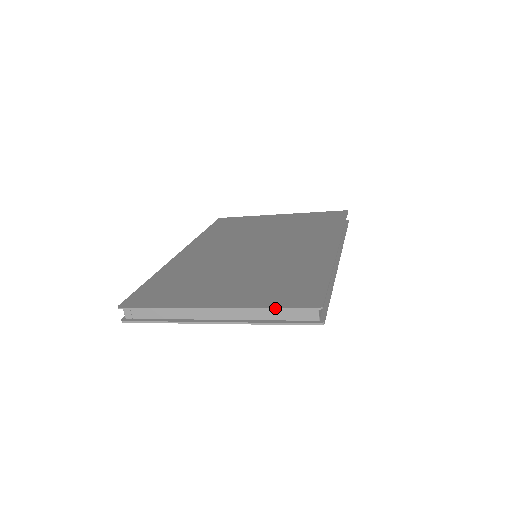
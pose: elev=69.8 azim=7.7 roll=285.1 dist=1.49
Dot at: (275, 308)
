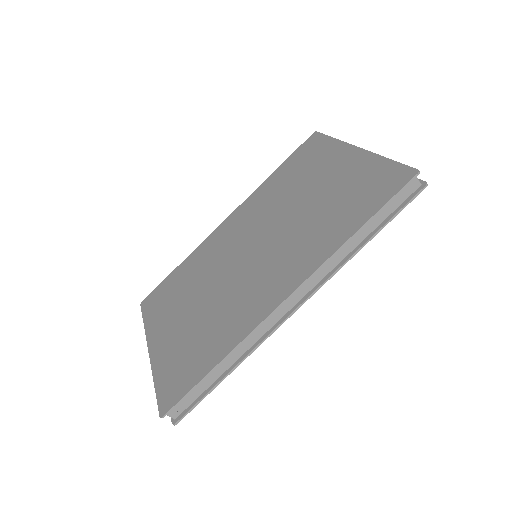
Dot at: (155, 388)
